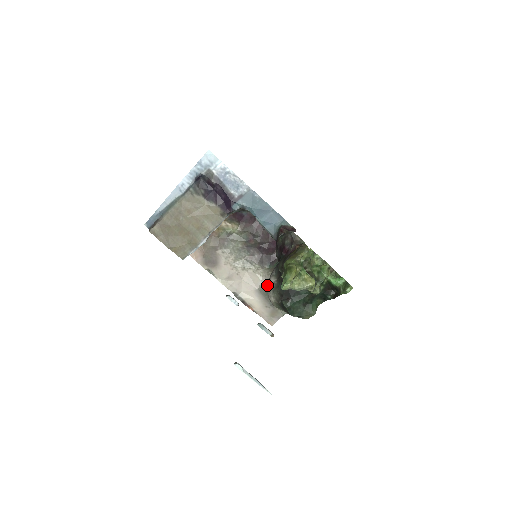
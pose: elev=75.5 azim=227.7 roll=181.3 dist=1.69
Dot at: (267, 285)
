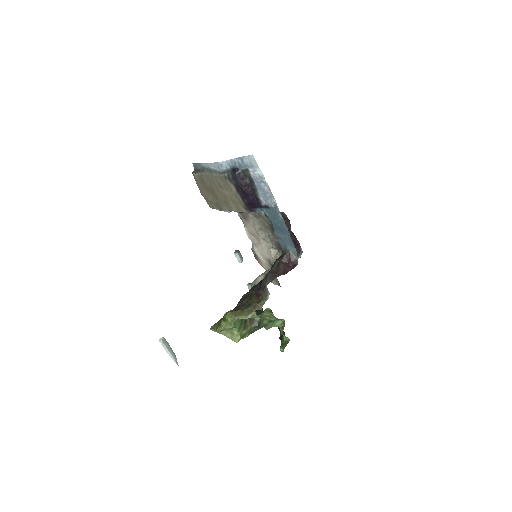
Dot at: (256, 278)
